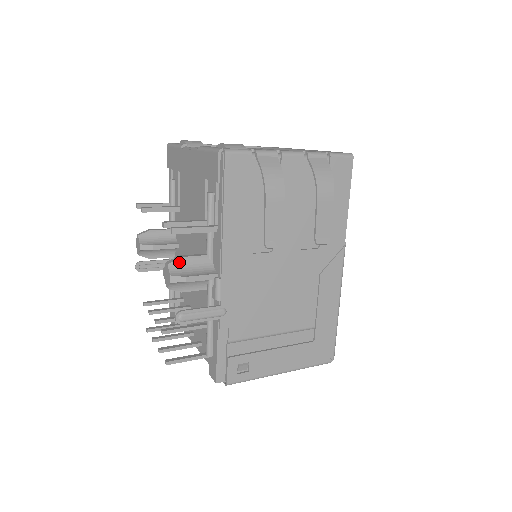
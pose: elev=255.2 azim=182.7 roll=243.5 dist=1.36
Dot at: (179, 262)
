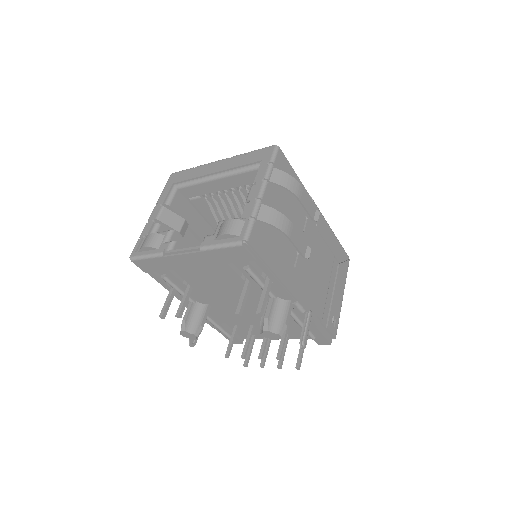
Dot at: (270, 322)
